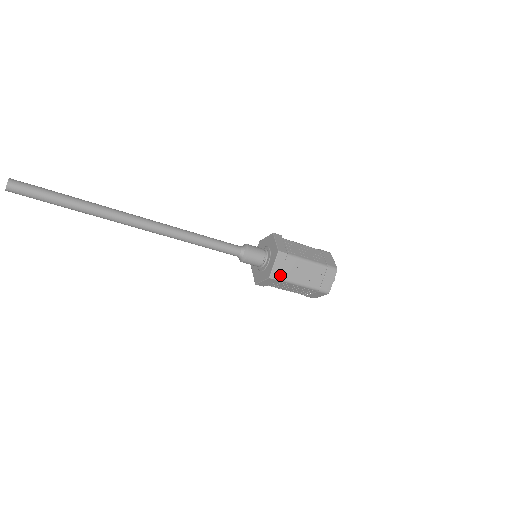
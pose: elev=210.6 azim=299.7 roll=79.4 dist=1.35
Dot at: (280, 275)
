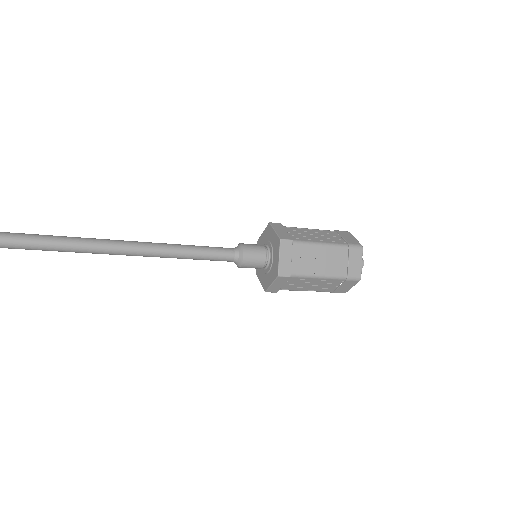
Dot at: (291, 270)
